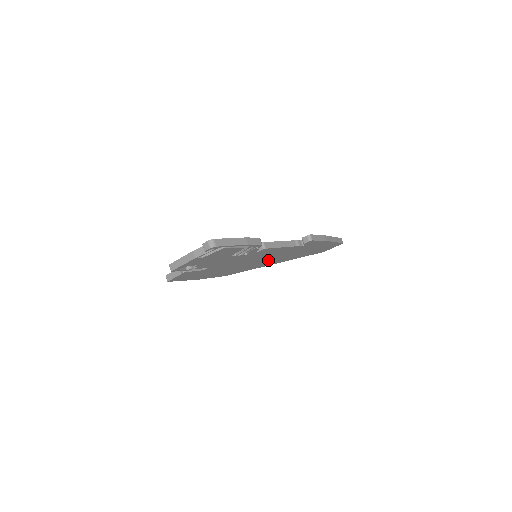
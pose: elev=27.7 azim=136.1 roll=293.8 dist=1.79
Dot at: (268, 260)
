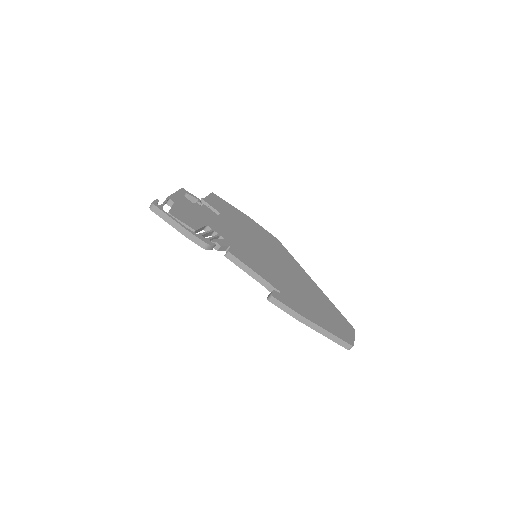
Dot at: occluded
